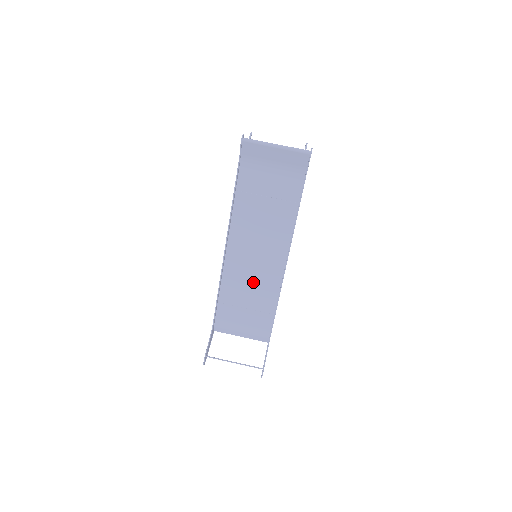
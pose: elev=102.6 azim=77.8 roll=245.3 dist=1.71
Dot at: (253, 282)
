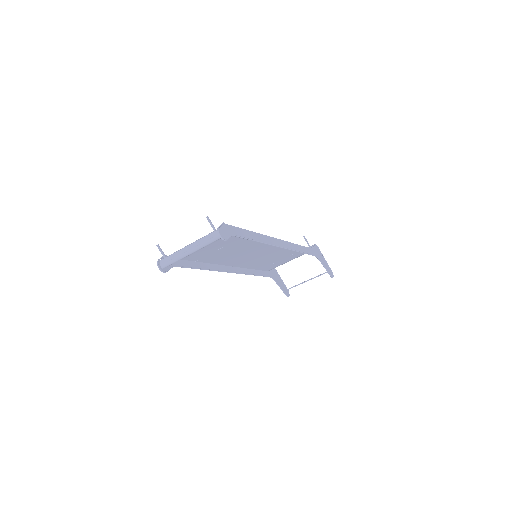
Dot at: (270, 256)
